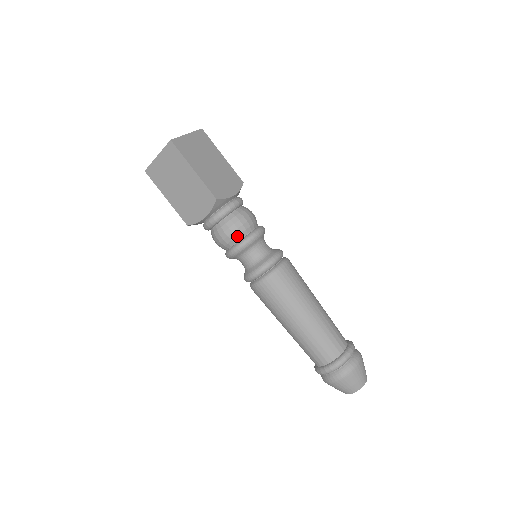
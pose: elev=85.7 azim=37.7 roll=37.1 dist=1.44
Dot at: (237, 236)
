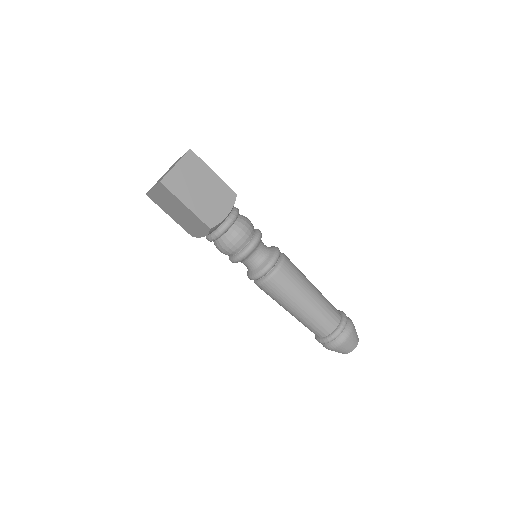
Dot at: (235, 251)
